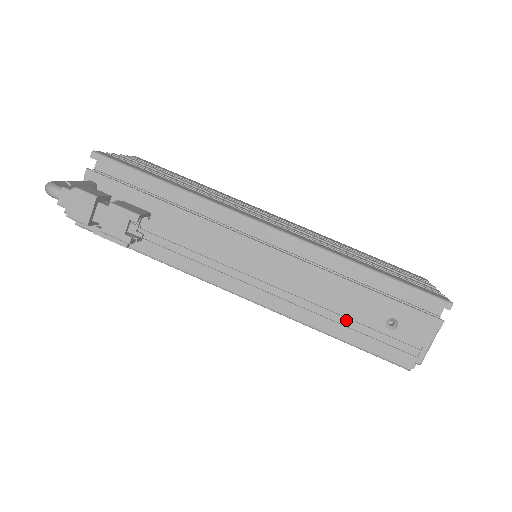
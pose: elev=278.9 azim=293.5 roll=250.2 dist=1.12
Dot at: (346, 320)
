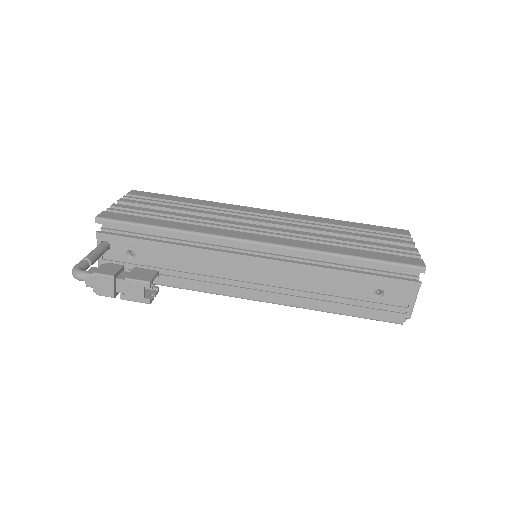
Dot at: (341, 299)
